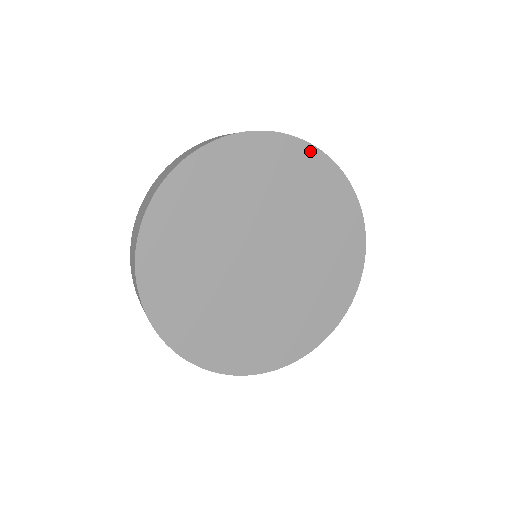
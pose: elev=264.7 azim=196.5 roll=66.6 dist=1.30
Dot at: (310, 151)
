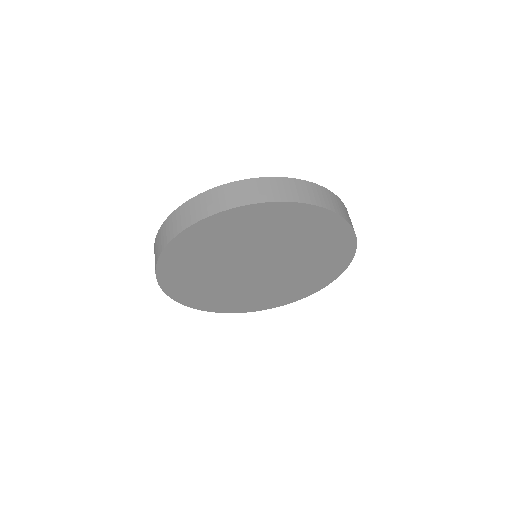
Dot at: (342, 224)
